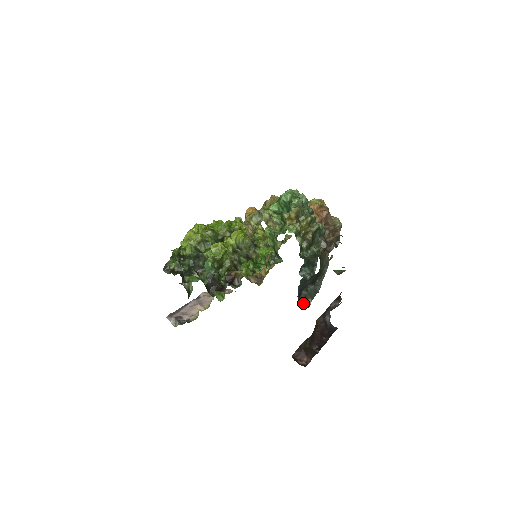
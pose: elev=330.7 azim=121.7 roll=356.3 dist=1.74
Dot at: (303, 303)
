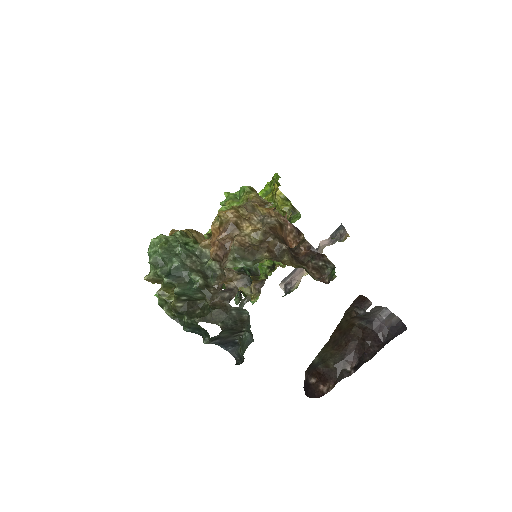
Dot at: (241, 354)
